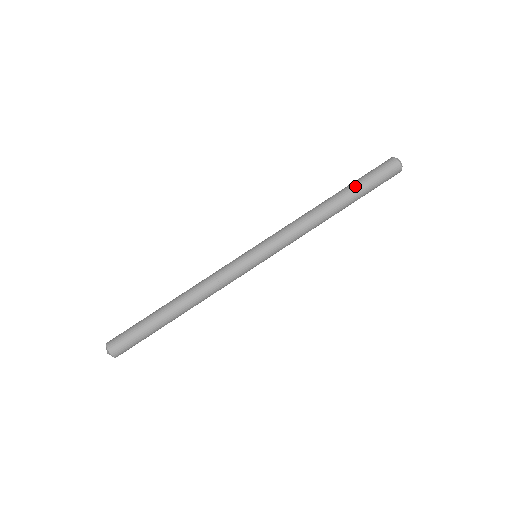
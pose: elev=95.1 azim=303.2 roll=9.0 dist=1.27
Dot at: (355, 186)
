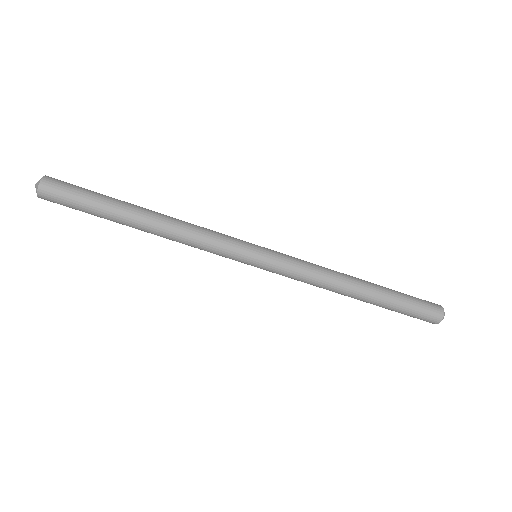
Dot at: (389, 306)
